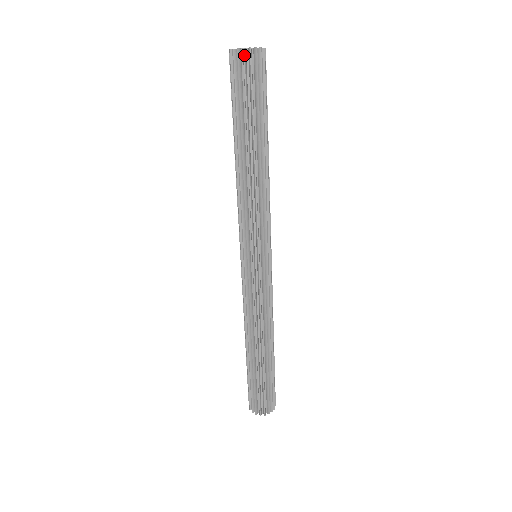
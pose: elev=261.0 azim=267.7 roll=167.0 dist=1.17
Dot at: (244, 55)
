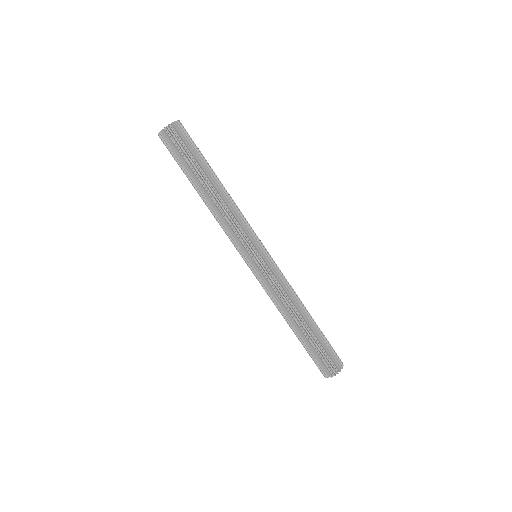
Dot at: (168, 131)
